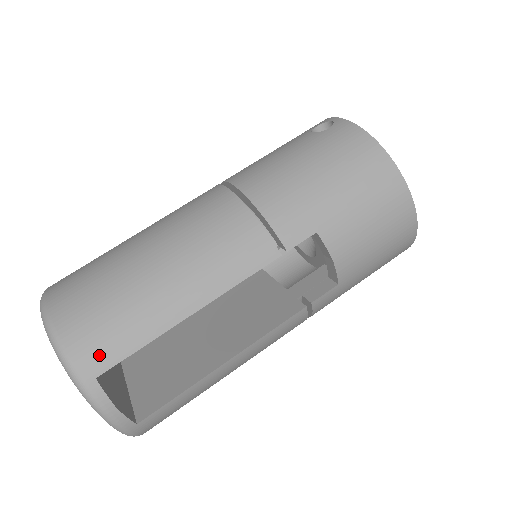
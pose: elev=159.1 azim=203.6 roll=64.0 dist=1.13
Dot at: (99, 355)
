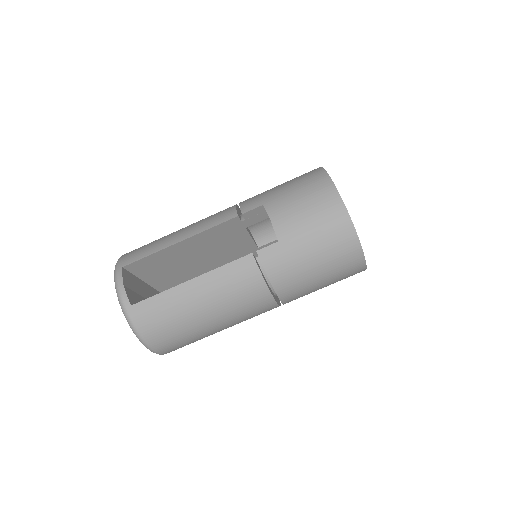
Dot at: (130, 258)
